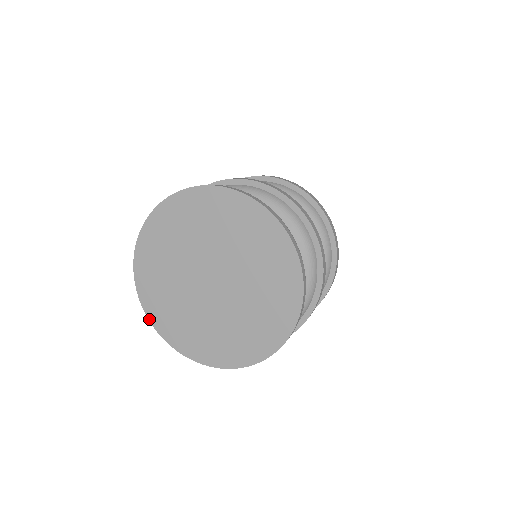
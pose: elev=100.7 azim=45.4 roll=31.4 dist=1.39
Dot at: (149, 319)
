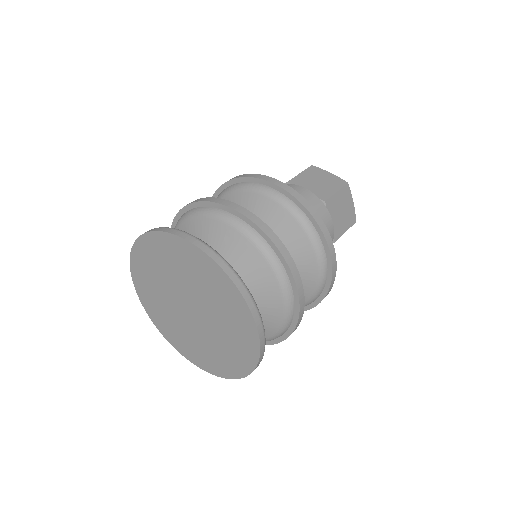
Dot at: (133, 281)
